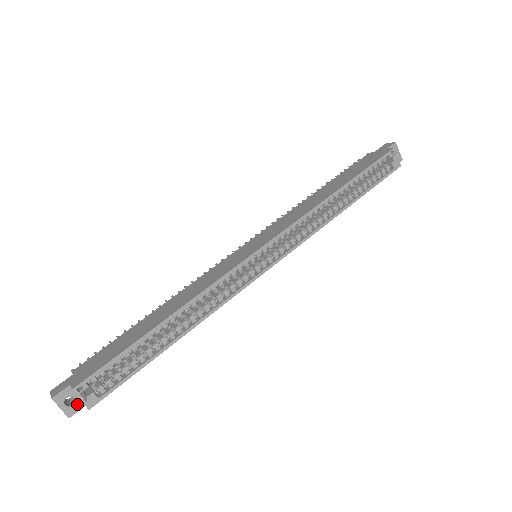
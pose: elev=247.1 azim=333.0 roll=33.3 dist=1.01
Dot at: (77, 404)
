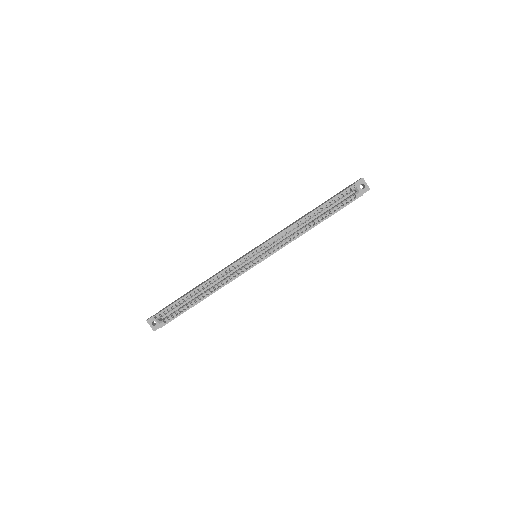
Dot at: (157, 325)
